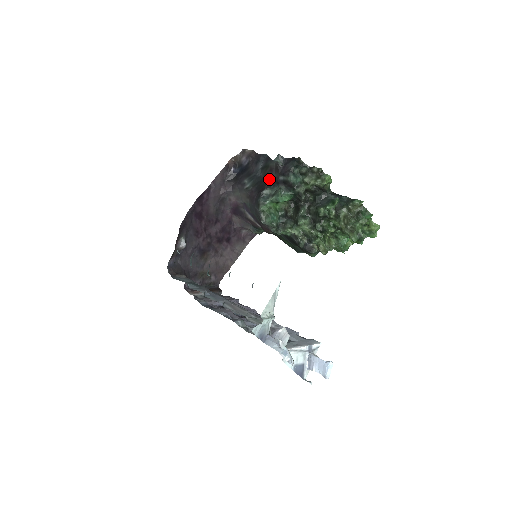
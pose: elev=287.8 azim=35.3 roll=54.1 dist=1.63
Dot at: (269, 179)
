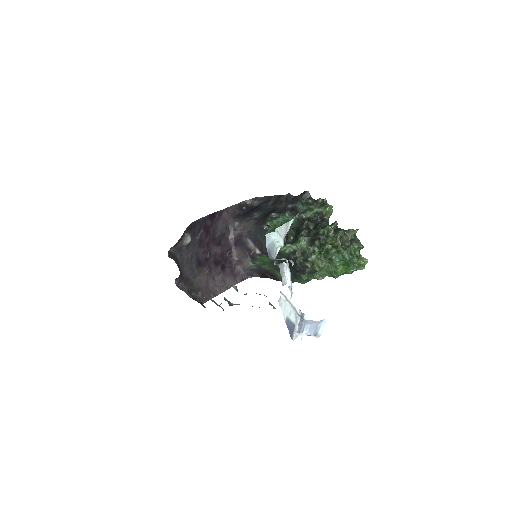
Dot at: (278, 209)
